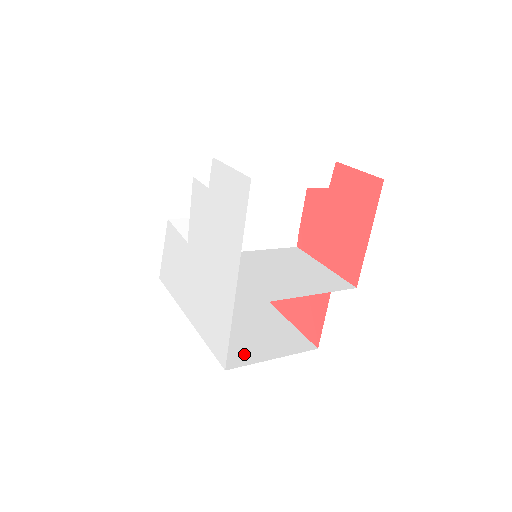
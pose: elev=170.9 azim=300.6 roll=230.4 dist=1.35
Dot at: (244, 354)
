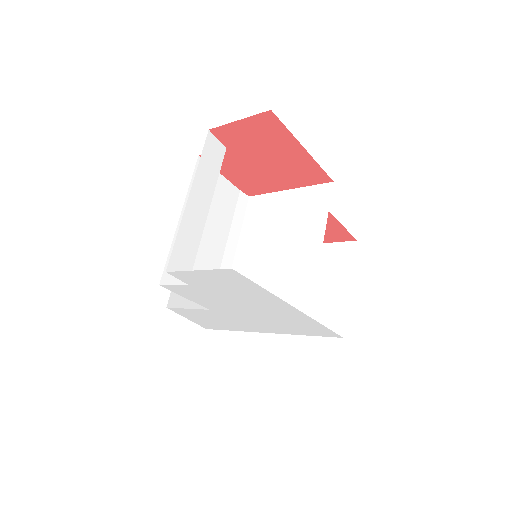
Dot at: (333, 310)
